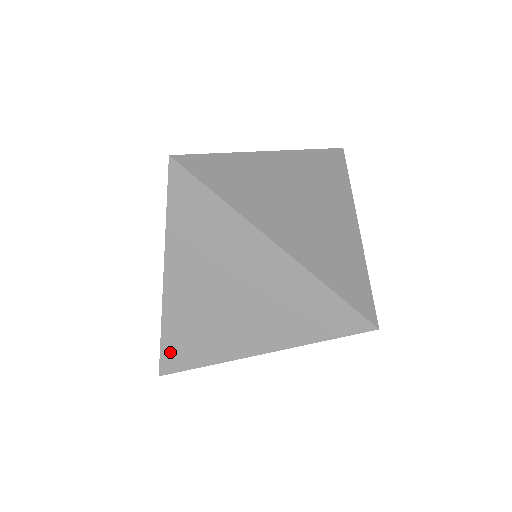
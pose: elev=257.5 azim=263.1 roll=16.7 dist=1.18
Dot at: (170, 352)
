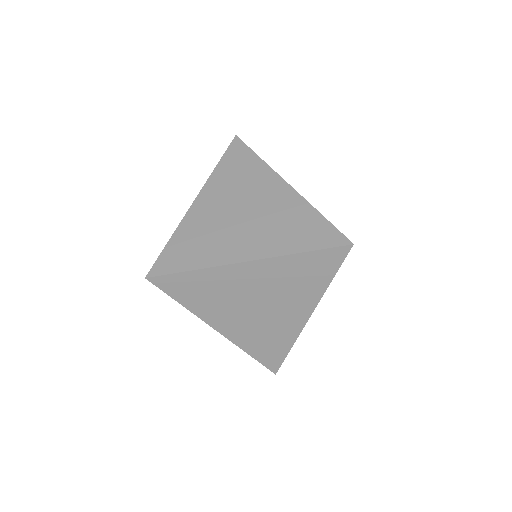
Dot at: (266, 359)
